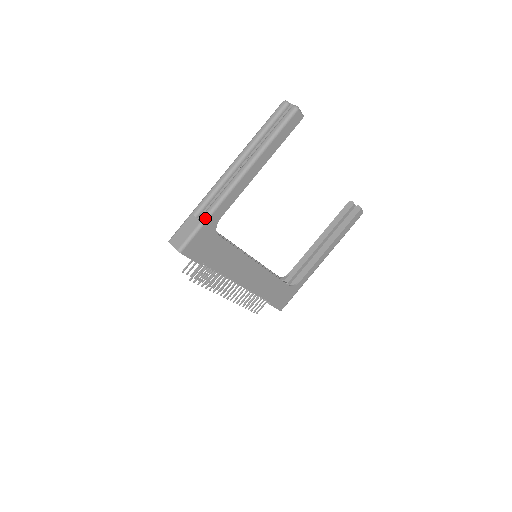
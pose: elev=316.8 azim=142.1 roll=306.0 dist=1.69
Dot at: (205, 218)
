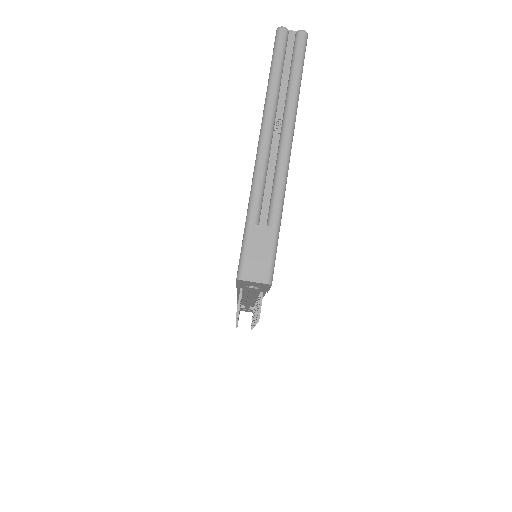
Dot at: (278, 219)
